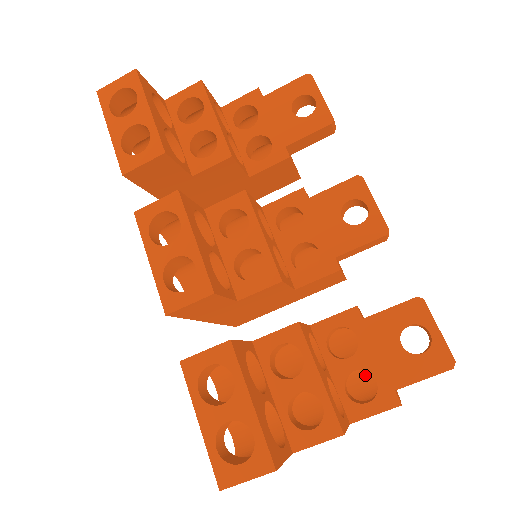
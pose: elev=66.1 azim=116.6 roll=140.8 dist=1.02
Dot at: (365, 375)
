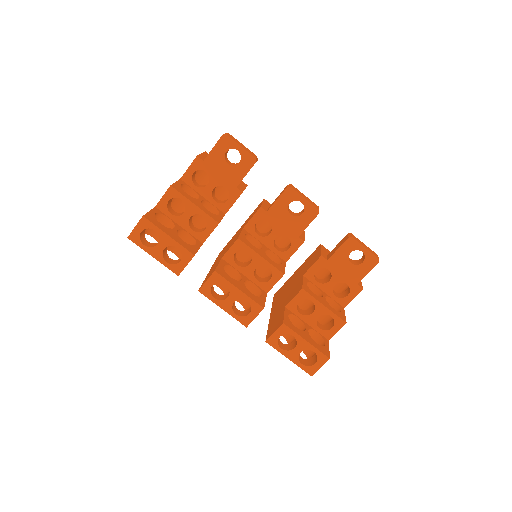
Dot at: occluded
